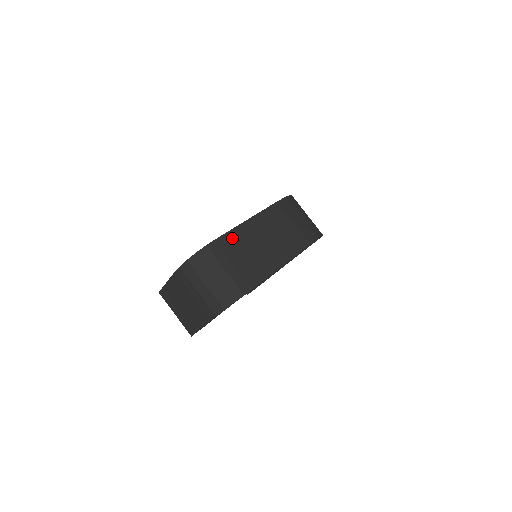
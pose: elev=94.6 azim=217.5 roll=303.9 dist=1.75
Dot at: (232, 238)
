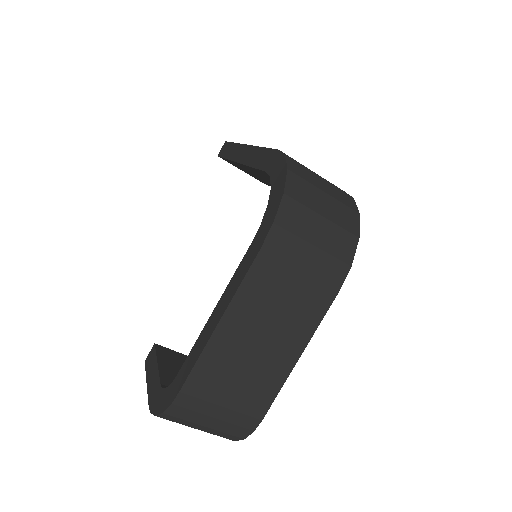
Dot at: (206, 370)
